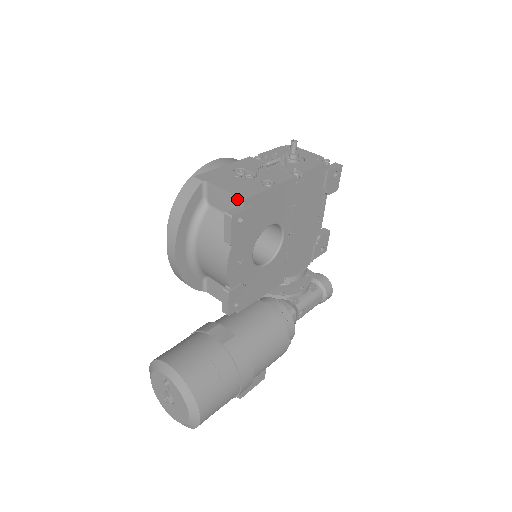
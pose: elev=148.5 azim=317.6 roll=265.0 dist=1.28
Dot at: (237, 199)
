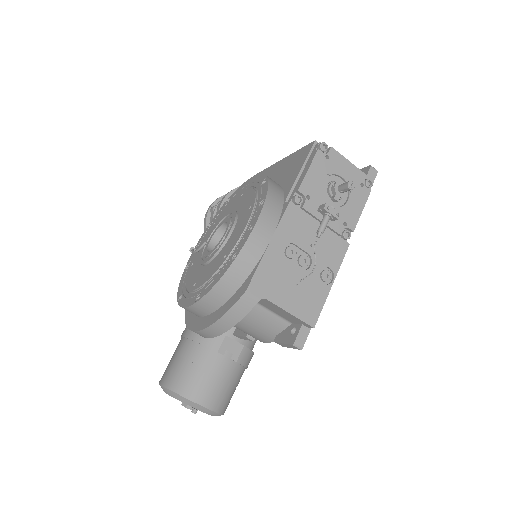
Dot at: (304, 323)
